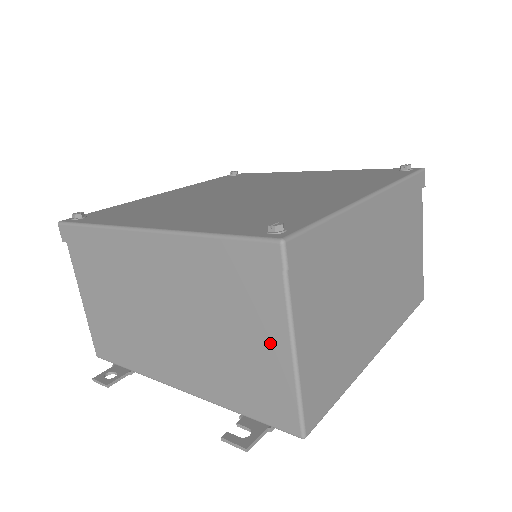
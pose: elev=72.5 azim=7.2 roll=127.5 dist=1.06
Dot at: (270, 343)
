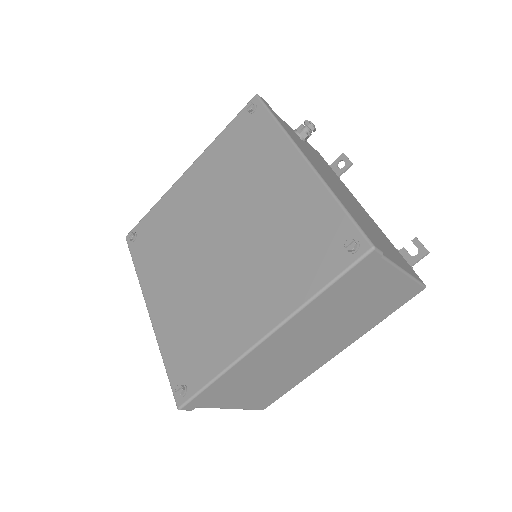
Dot at: occluded
